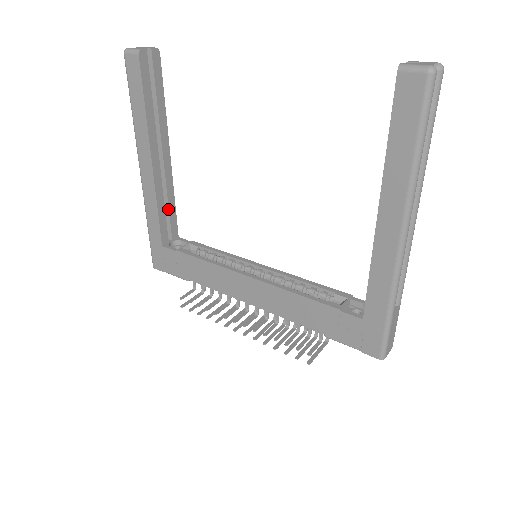
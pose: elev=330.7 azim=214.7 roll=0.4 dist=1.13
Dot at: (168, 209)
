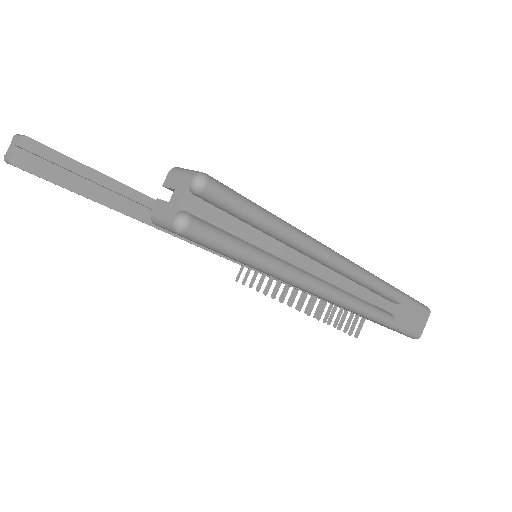
Dot at: occluded
